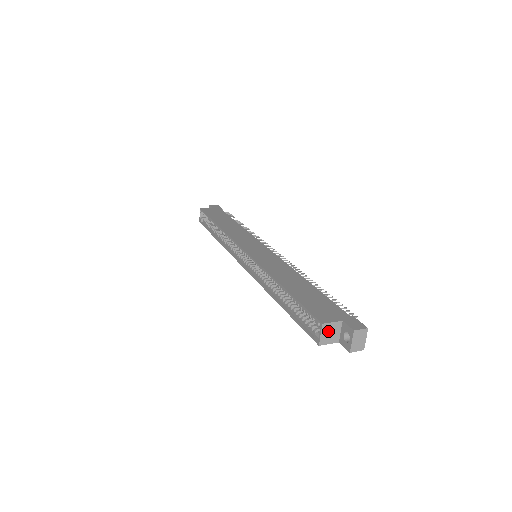
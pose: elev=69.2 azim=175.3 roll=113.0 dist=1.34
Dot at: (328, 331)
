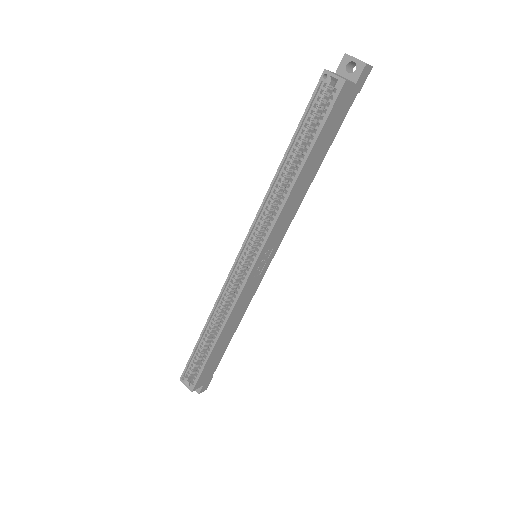
Dot at: (336, 75)
